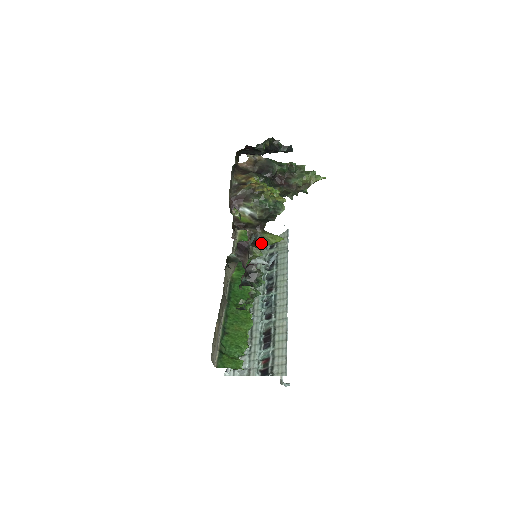
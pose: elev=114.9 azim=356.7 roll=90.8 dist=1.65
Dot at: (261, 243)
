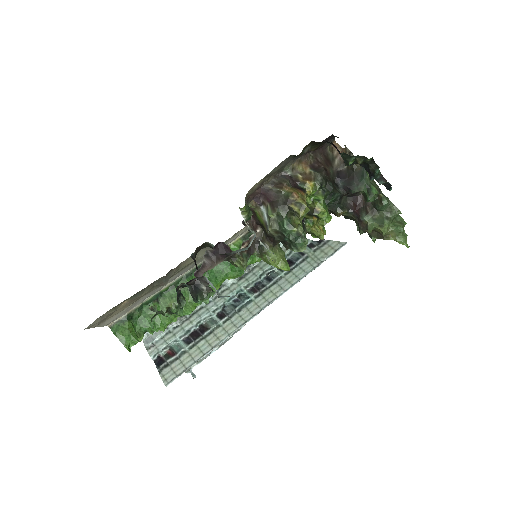
Dot at: (260, 255)
